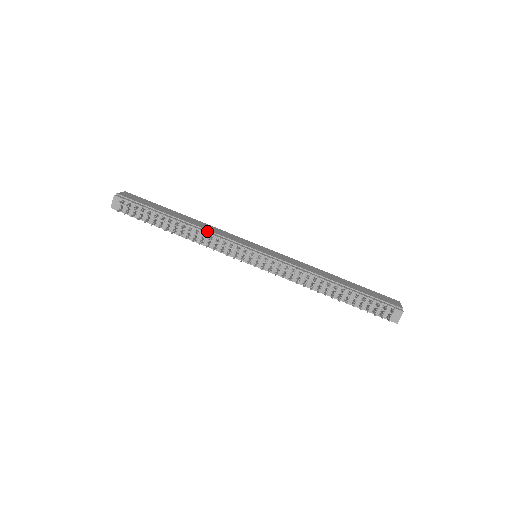
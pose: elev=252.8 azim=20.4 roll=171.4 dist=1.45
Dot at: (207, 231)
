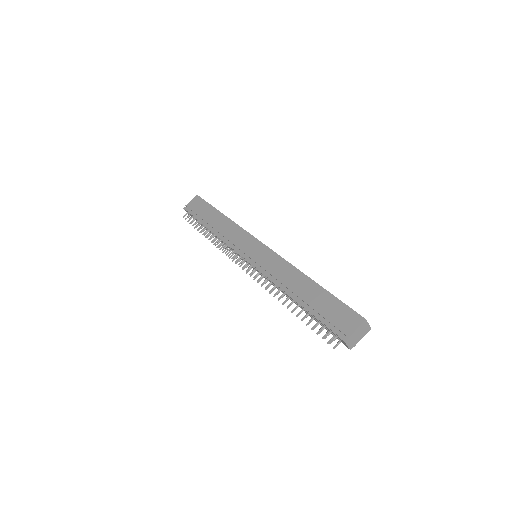
Dot at: (223, 237)
